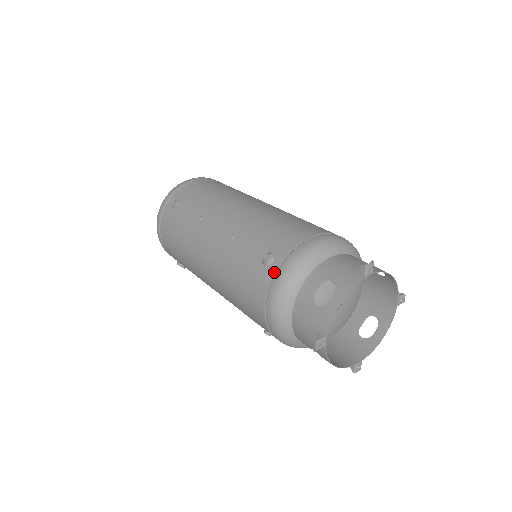
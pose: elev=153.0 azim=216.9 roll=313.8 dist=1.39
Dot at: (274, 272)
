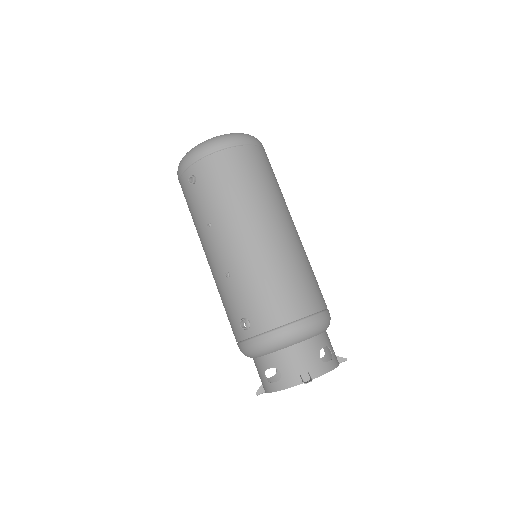
Dot at: (246, 338)
